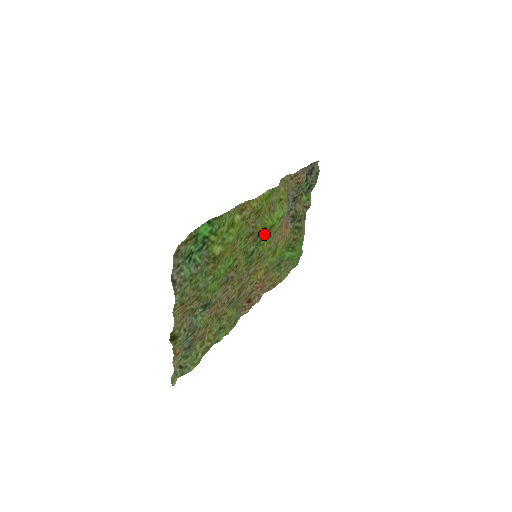
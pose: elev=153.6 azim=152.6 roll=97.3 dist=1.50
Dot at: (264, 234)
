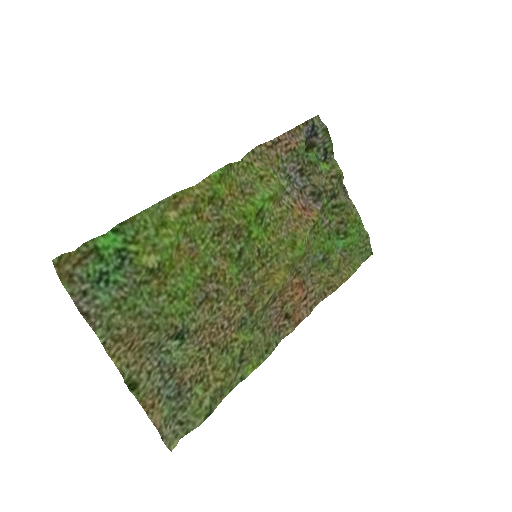
Dot at: (249, 225)
